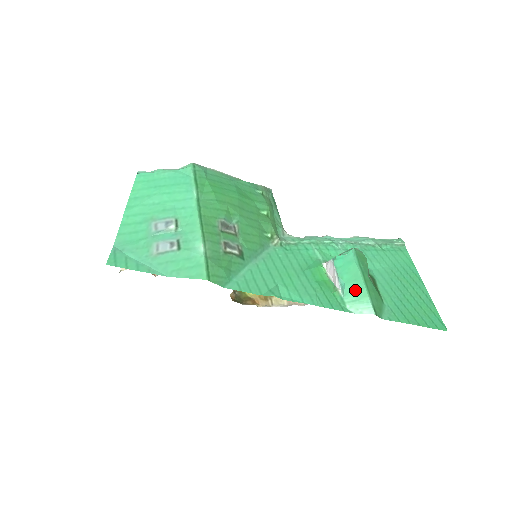
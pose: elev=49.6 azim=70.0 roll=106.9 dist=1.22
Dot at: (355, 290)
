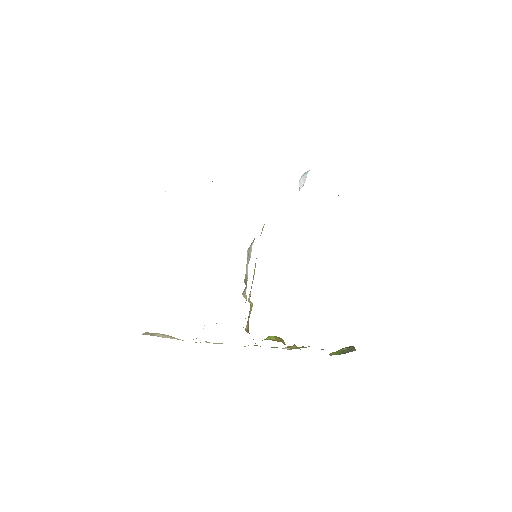
Dot at: occluded
